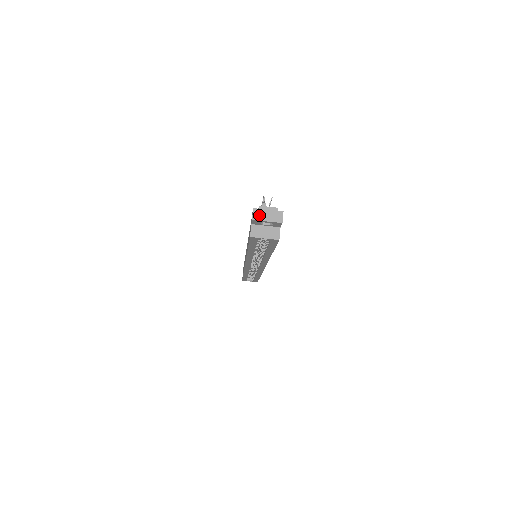
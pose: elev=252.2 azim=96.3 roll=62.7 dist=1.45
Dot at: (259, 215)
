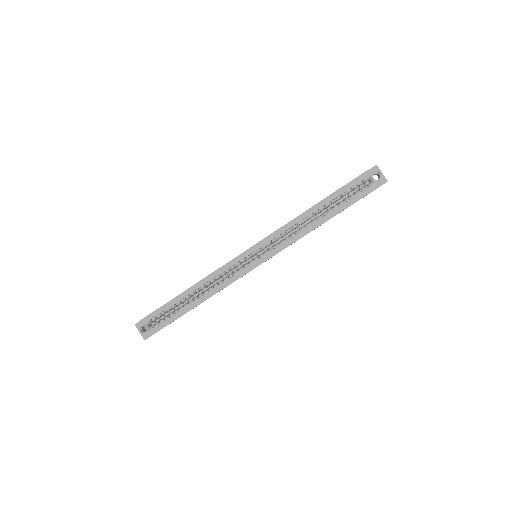
Dot at: (378, 169)
